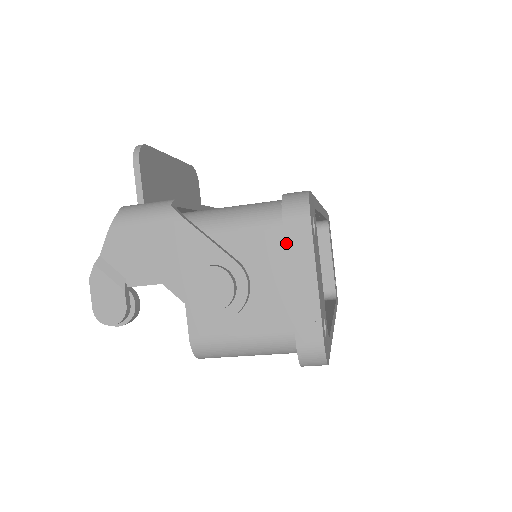
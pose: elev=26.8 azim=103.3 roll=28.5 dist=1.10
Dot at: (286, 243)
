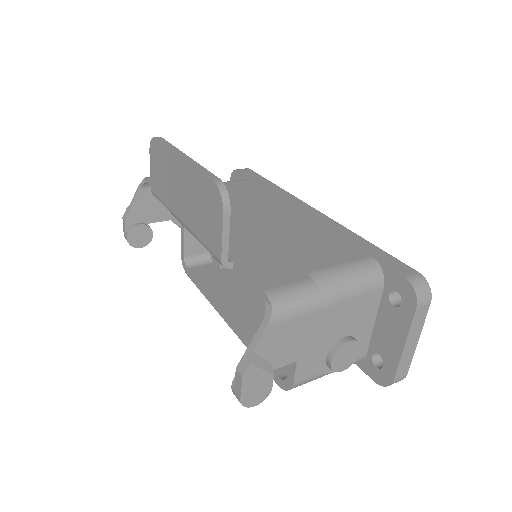
Dot at: (413, 322)
